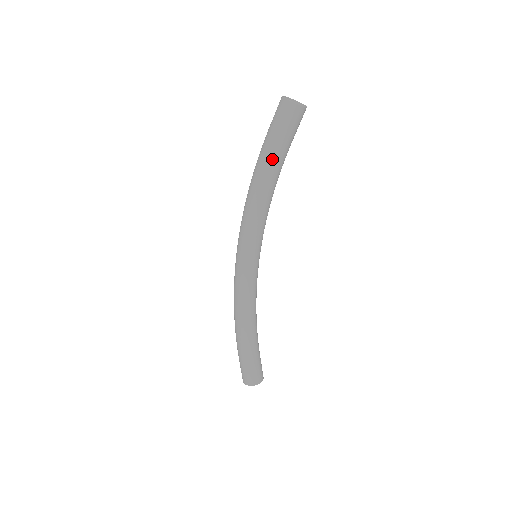
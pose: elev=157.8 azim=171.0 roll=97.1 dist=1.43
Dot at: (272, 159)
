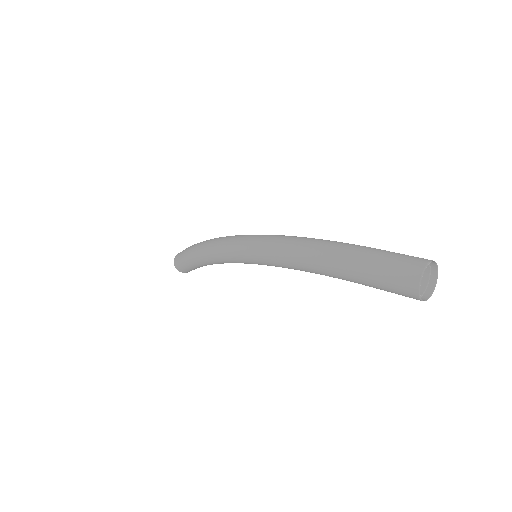
Dot at: (343, 277)
